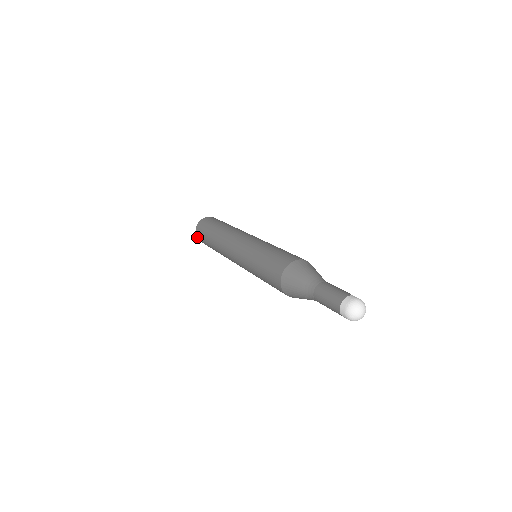
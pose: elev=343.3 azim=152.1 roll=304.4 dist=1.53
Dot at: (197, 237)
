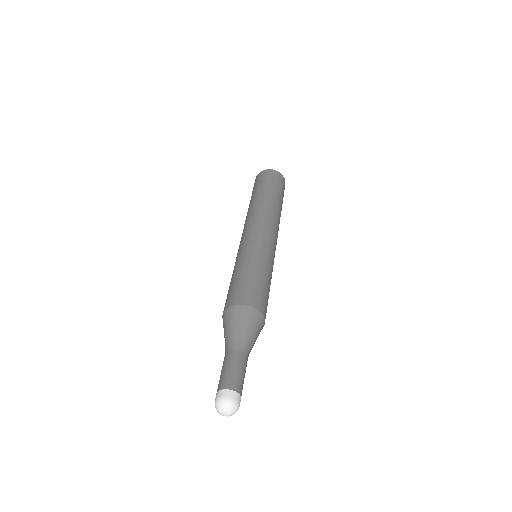
Dot at: occluded
